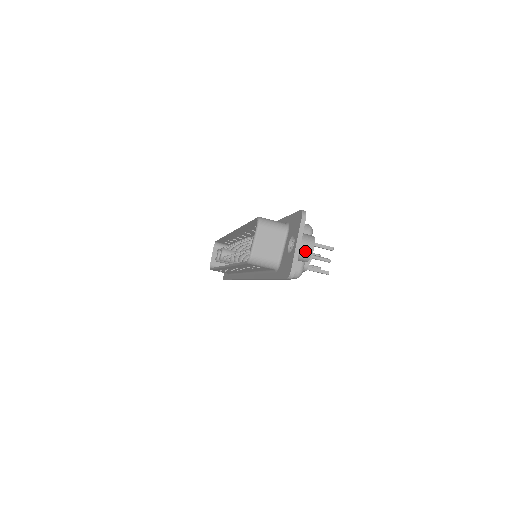
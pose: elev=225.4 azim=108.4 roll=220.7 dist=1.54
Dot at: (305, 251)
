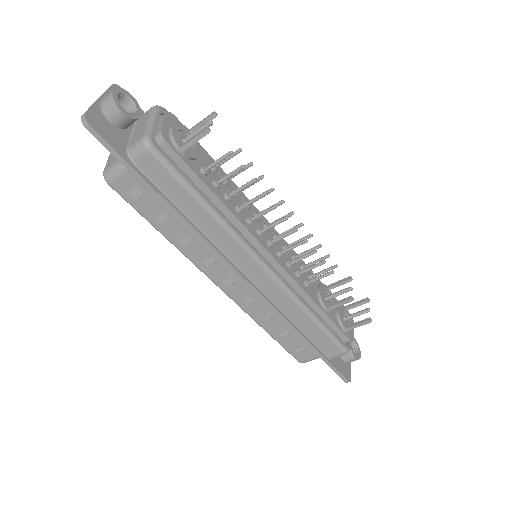
Dot at: (106, 99)
